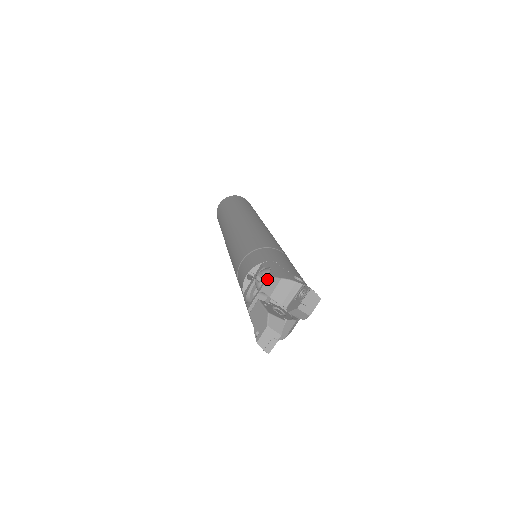
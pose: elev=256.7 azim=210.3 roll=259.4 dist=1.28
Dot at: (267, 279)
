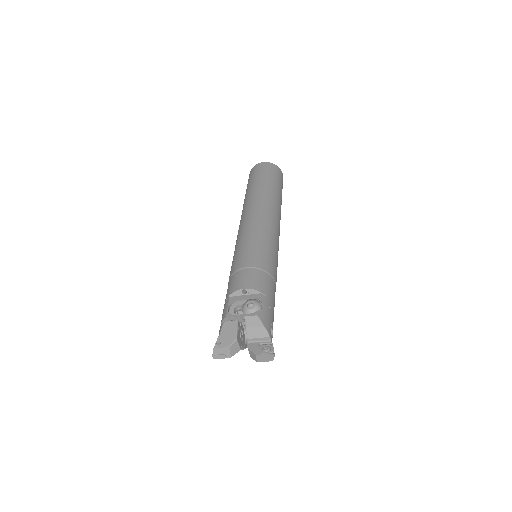
Dot at: (255, 316)
